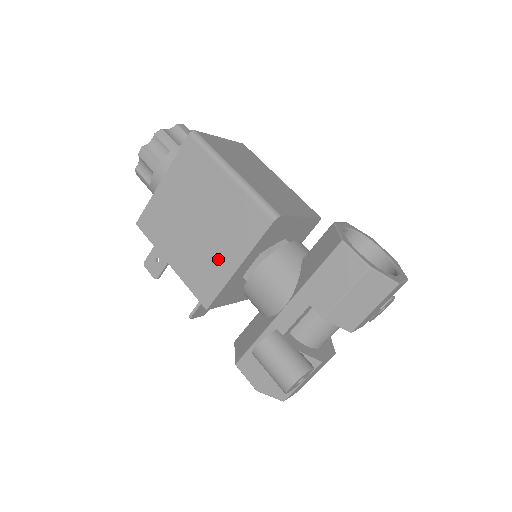
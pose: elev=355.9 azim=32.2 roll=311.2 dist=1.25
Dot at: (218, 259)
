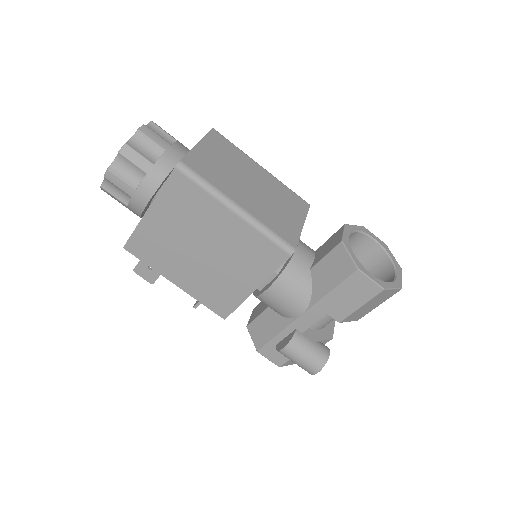
Dot at: (232, 283)
